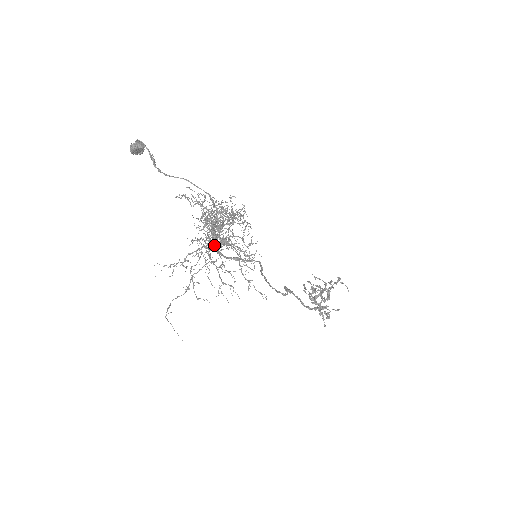
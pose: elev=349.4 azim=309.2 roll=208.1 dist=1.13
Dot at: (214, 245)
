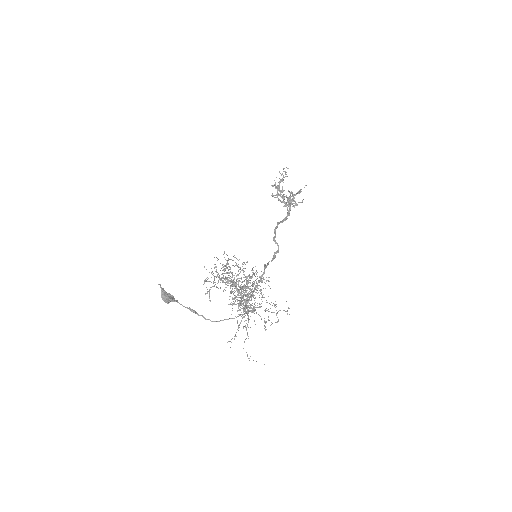
Dot at: occluded
